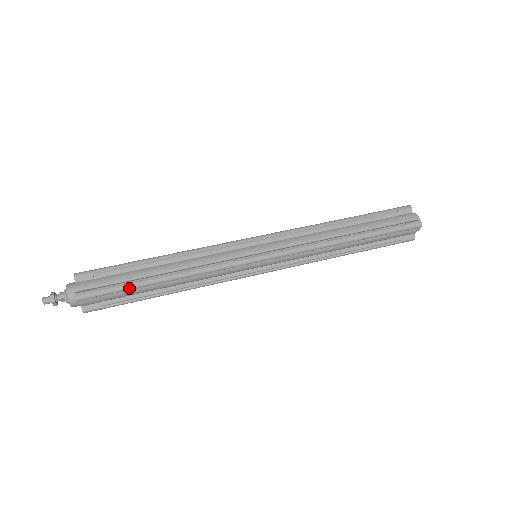
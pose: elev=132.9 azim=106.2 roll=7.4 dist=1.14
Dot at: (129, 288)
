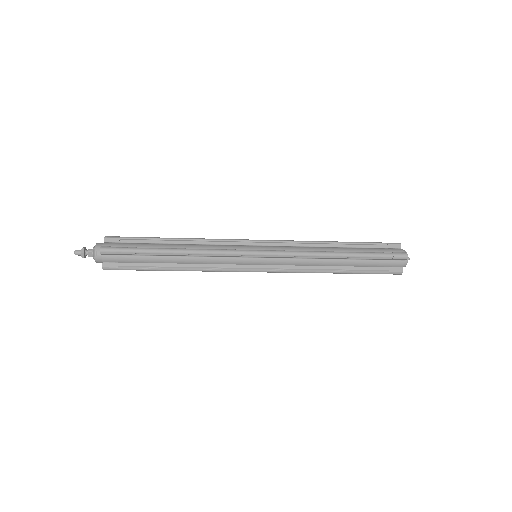
Dot at: (144, 251)
